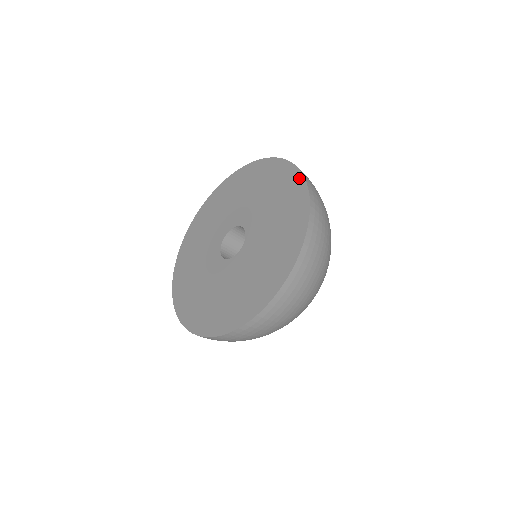
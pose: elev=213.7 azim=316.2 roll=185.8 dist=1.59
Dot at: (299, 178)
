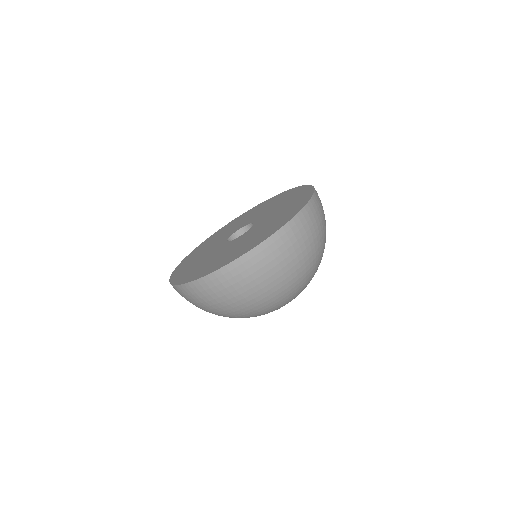
Dot at: (308, 187)
